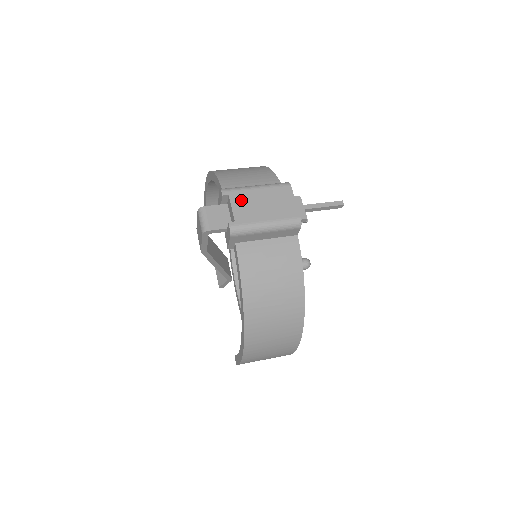
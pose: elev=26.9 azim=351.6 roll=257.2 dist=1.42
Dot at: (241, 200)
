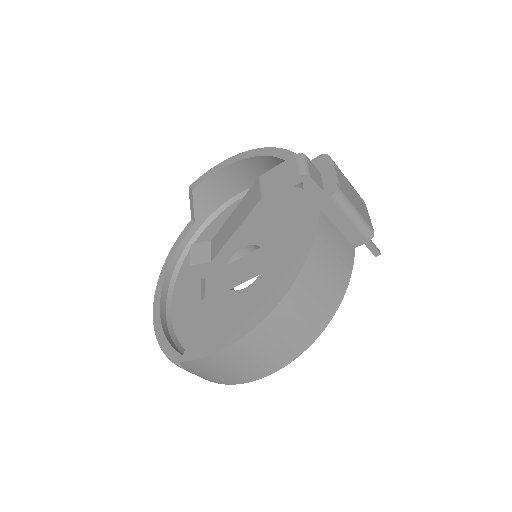
Dot at: (341, 176)
